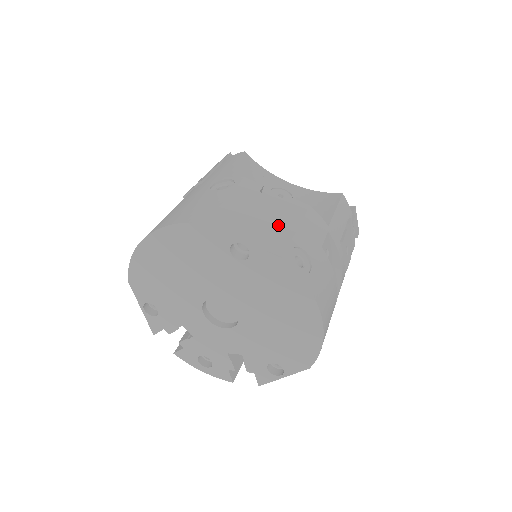
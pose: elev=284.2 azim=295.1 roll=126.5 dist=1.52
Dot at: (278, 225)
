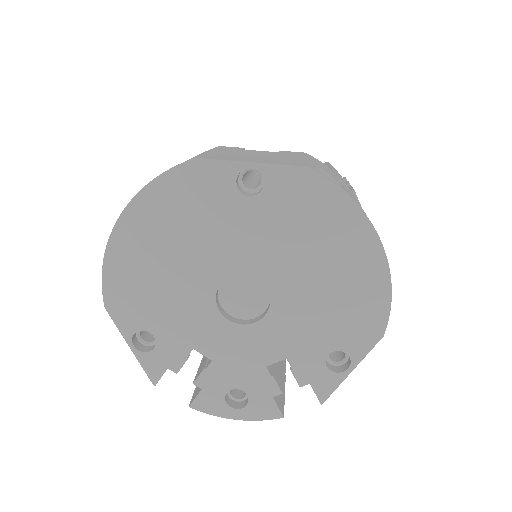
Dot at: (282, 157)
